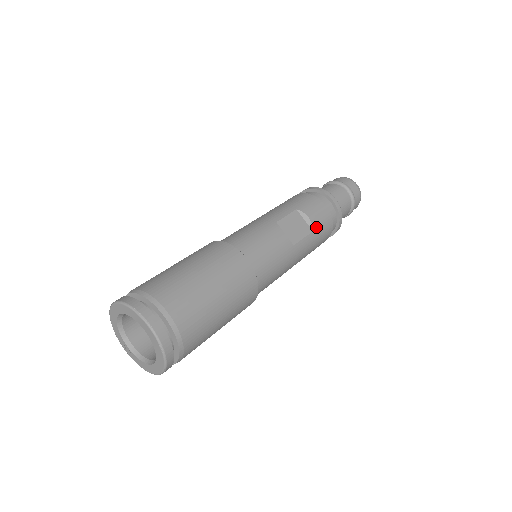
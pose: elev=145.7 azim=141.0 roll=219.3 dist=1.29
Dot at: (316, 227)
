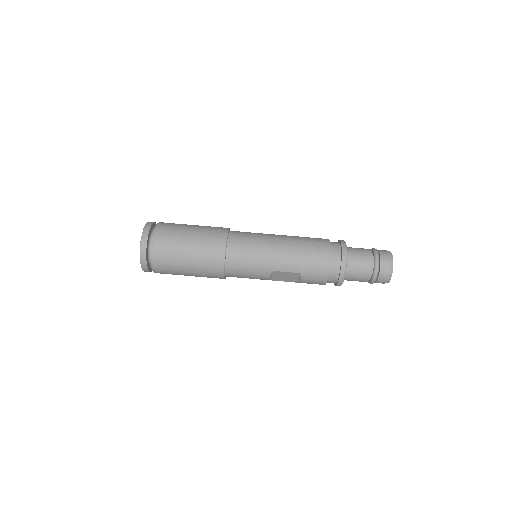
Dot at: occluded
